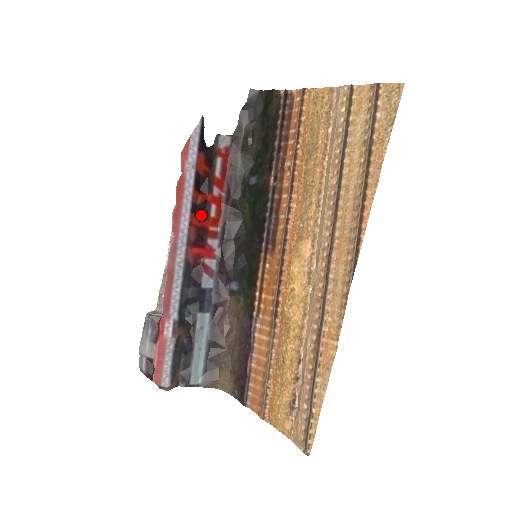
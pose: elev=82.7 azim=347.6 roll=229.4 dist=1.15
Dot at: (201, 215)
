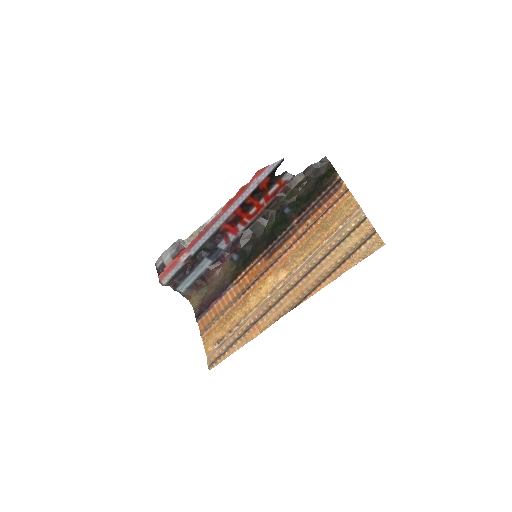
Dot at: (244, 209)
